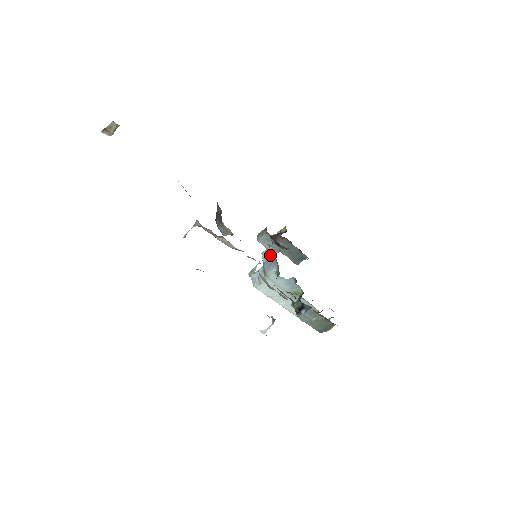
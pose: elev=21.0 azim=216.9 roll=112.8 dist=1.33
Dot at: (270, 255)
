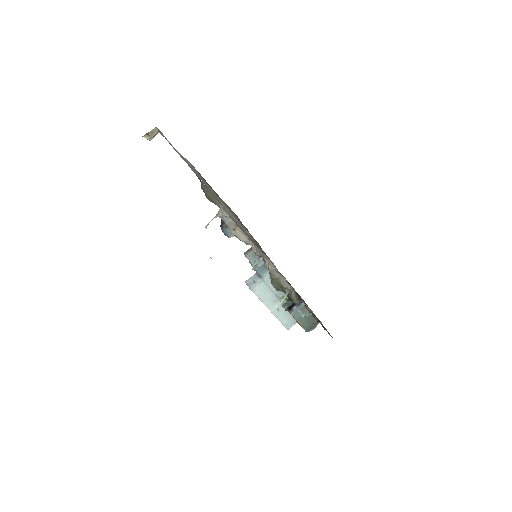
Dot at: (261, 263)
